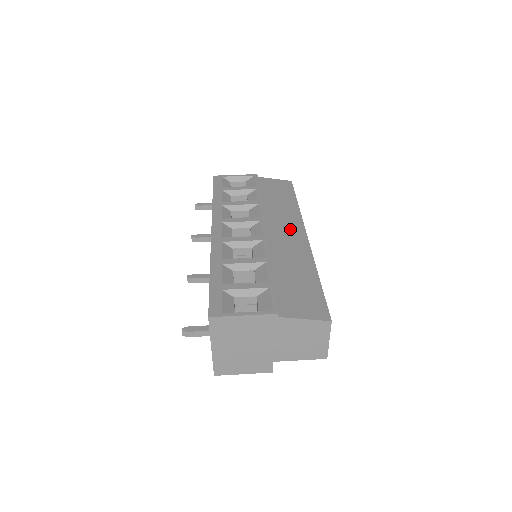
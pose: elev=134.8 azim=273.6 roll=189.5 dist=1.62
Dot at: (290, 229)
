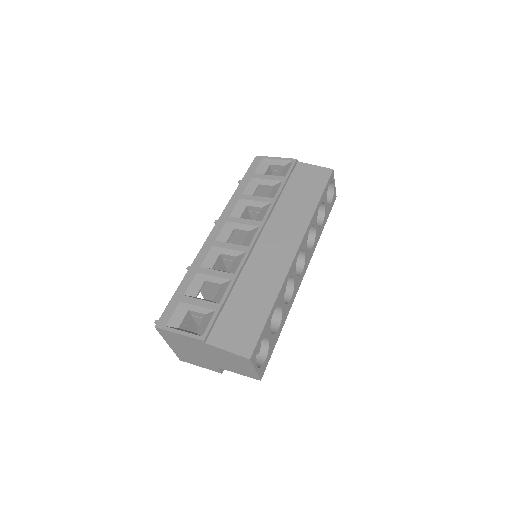
Dot at: (285, 240)
